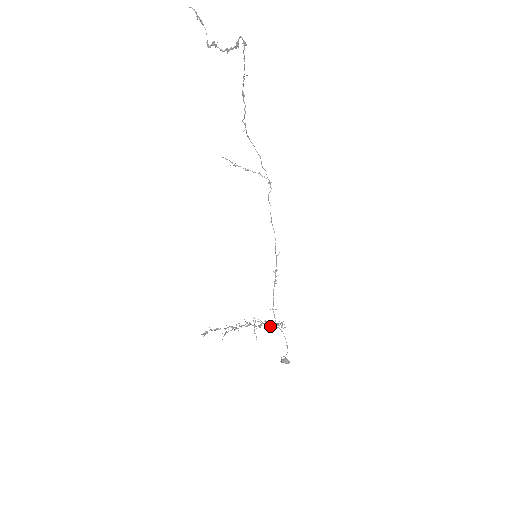
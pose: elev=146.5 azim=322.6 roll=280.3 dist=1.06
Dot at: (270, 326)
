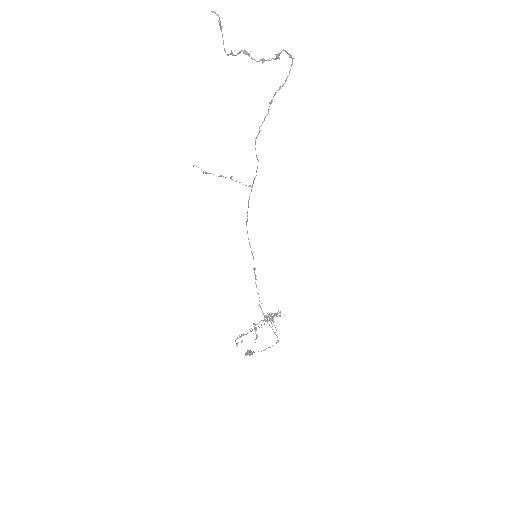
Dot at: occluded
